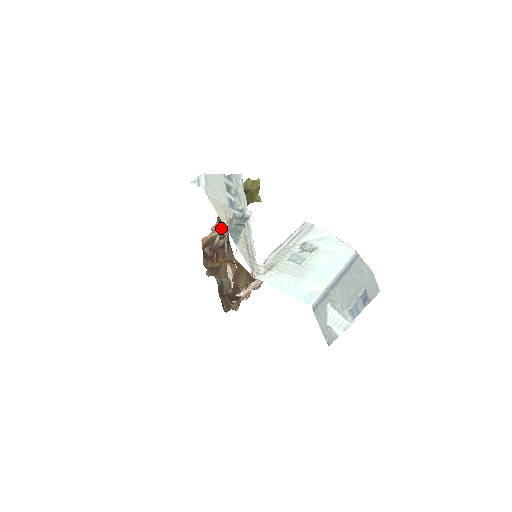
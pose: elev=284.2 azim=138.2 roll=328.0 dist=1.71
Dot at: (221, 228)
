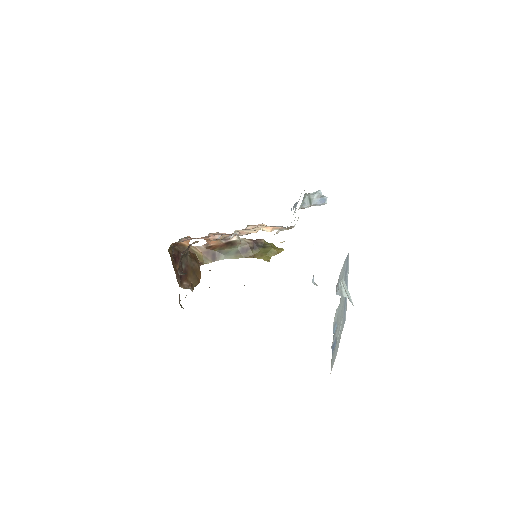
Dot at: (205, 253)
